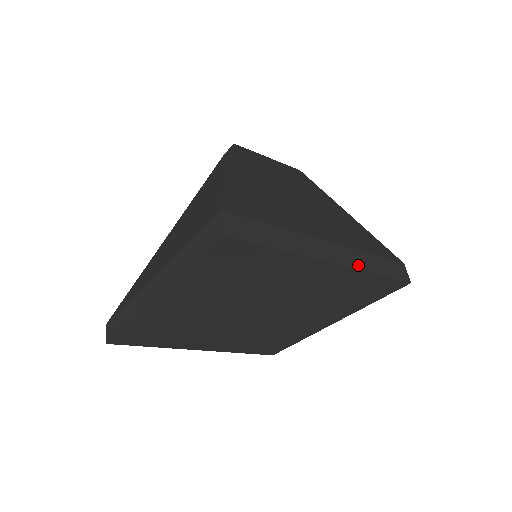
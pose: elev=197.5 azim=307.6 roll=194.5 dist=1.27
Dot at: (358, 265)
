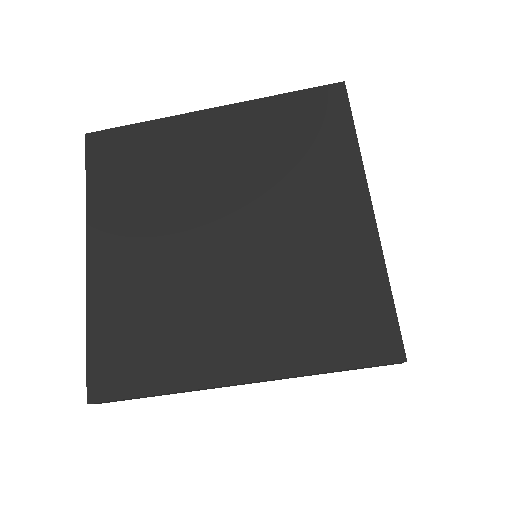
Dot at: (251, 104)
